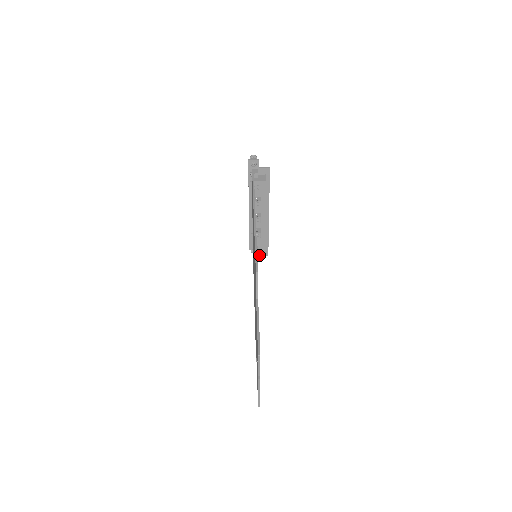
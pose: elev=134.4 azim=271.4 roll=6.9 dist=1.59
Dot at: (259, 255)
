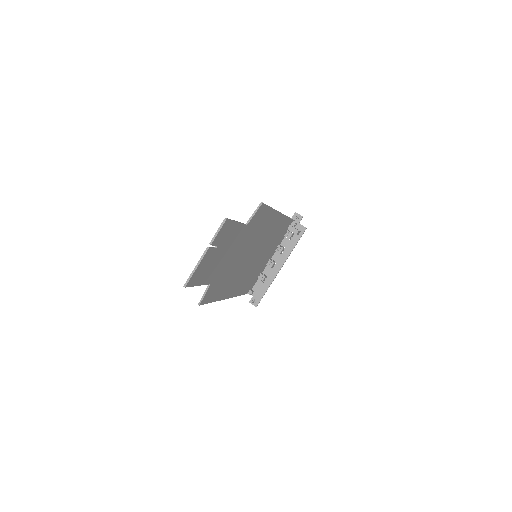
Dot at: (249, 302)
